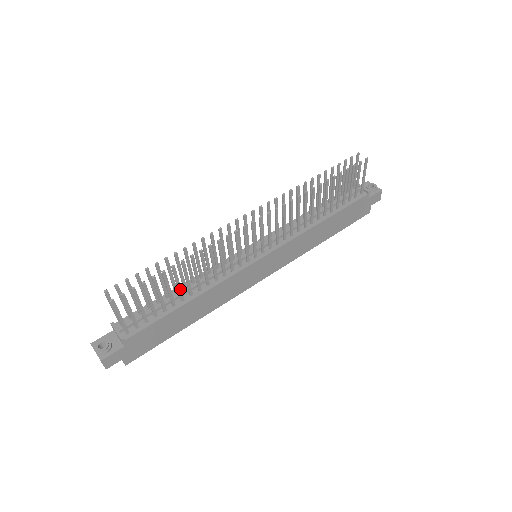
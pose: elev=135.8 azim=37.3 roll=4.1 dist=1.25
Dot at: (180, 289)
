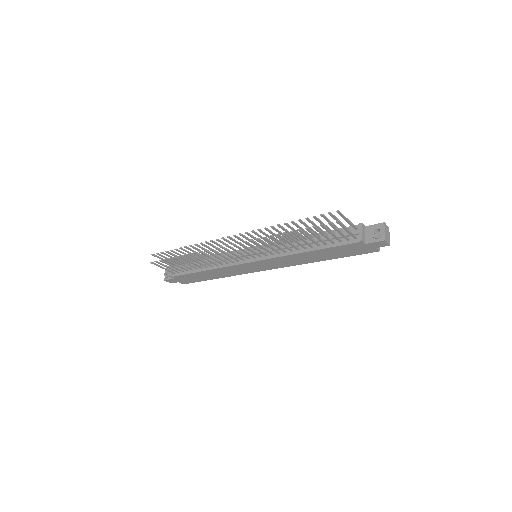
Dot at: (195, 264)
